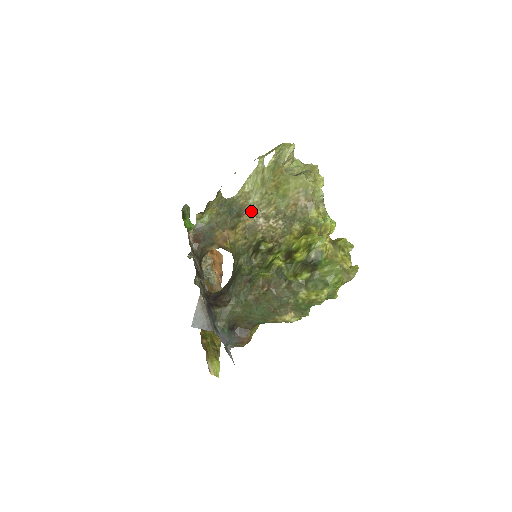
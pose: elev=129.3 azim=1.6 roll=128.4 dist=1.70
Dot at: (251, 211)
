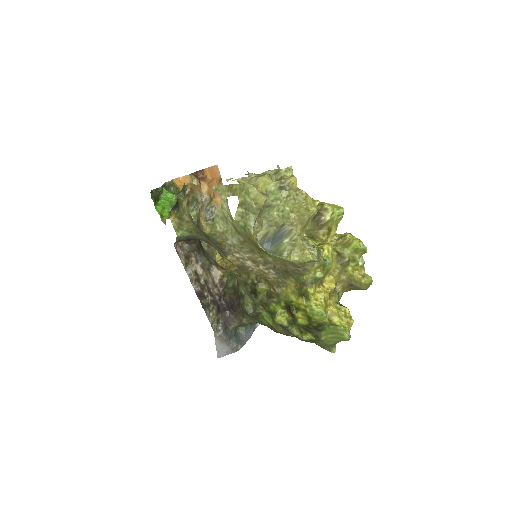
Dot at: (234, 252)
